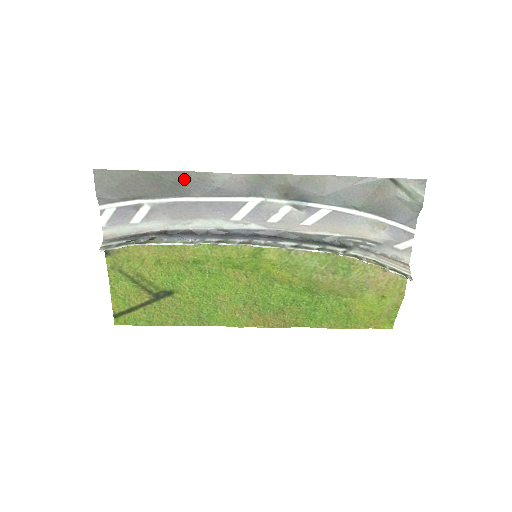
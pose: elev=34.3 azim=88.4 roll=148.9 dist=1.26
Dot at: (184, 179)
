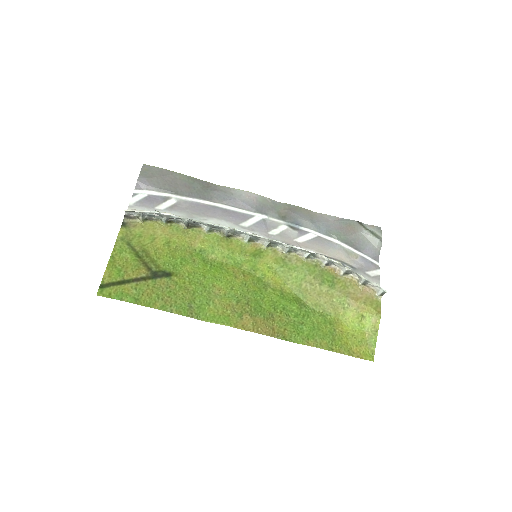
Dot at: (210, 188)
